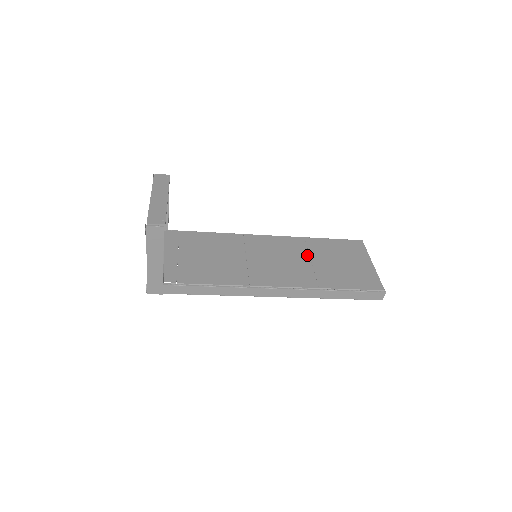
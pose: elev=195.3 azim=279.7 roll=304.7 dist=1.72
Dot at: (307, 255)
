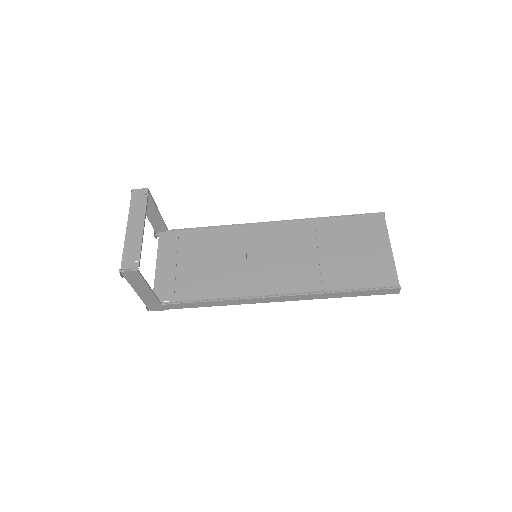
Dot at: (314, 245)
